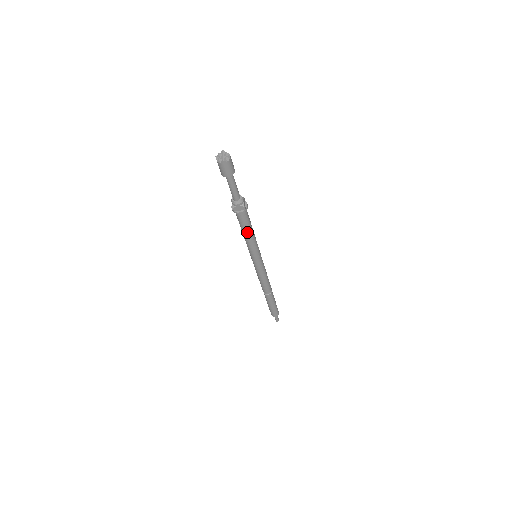
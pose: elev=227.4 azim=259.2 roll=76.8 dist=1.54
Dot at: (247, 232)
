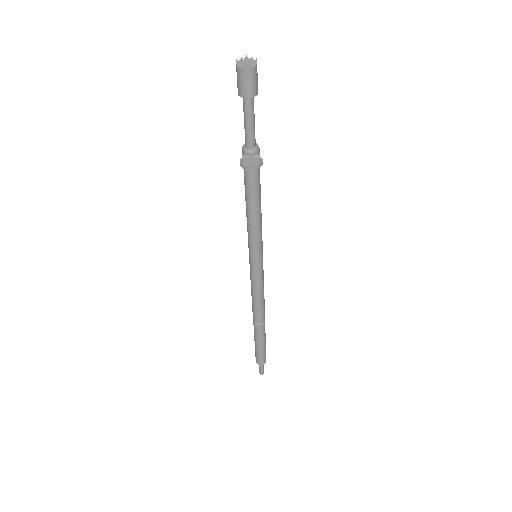
Dot at: (254, 207)
